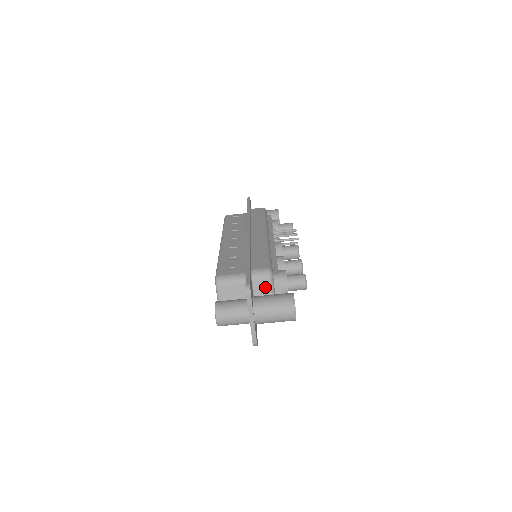
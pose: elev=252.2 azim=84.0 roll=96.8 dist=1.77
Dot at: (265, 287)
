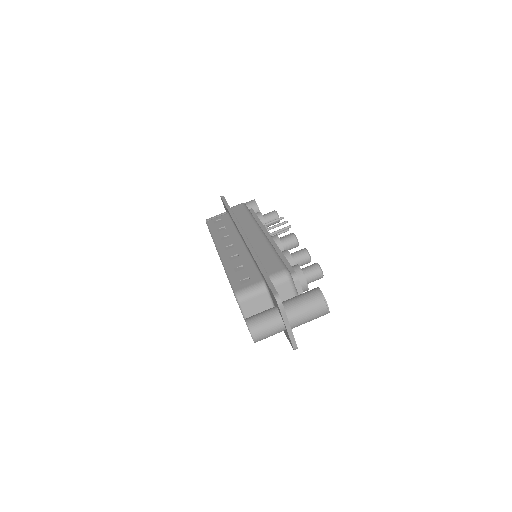
Dot at: (287, 289)
